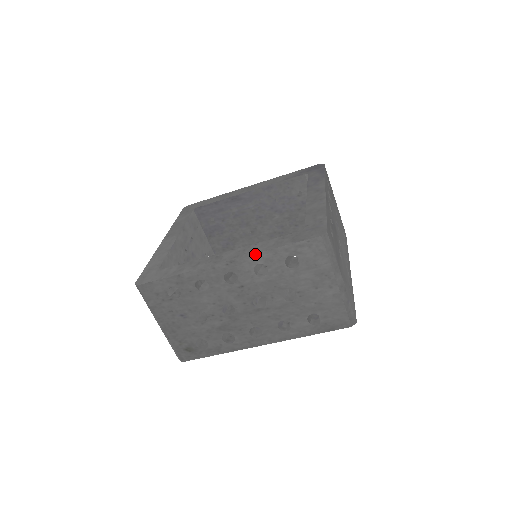
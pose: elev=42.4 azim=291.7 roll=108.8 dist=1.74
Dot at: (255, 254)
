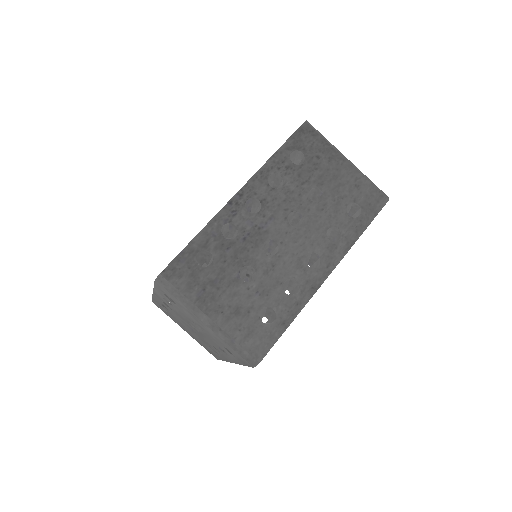
Dot at: (154, 289)
